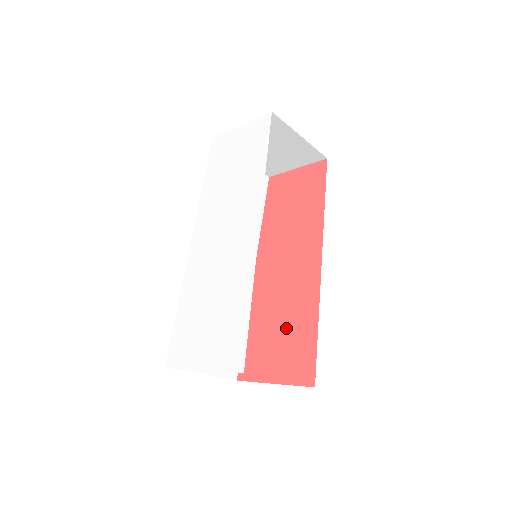
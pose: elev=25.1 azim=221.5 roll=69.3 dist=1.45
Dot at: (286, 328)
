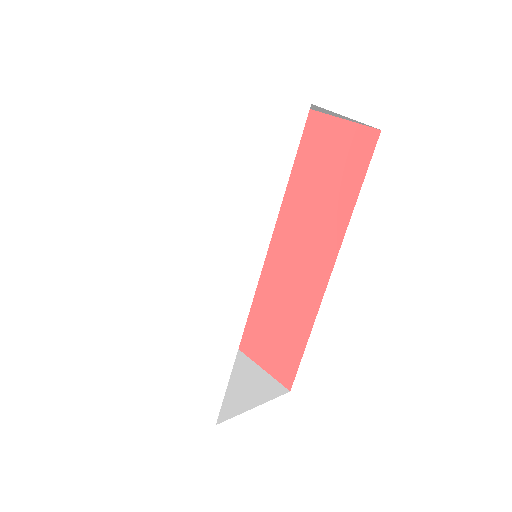
Dot at: (277, 318)
